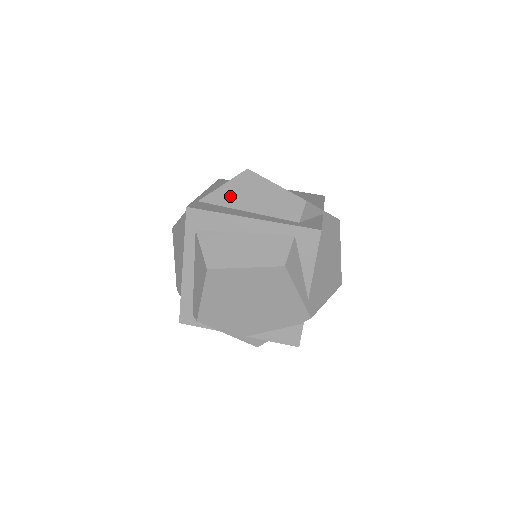
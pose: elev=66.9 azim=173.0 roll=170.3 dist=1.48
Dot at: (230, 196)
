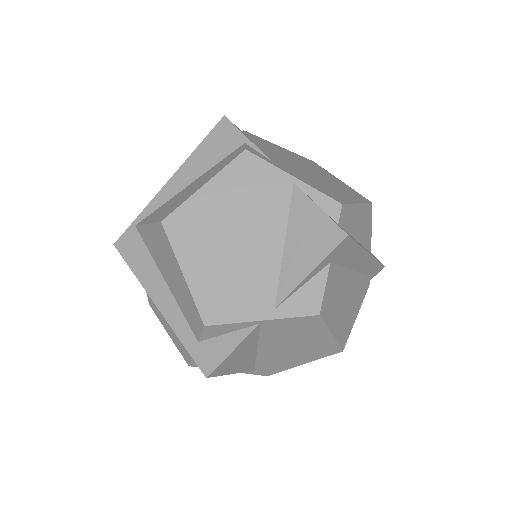
Dot at: (153, 246)
